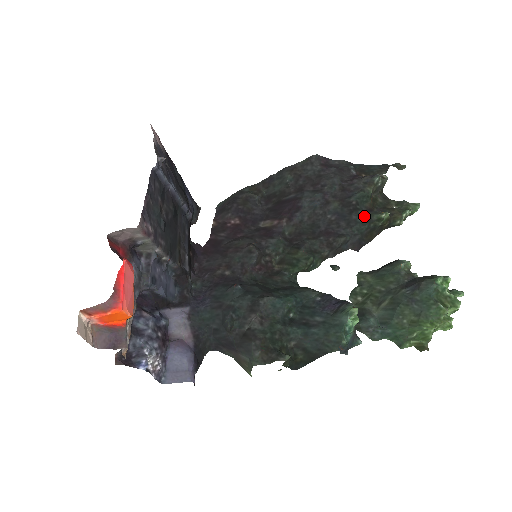
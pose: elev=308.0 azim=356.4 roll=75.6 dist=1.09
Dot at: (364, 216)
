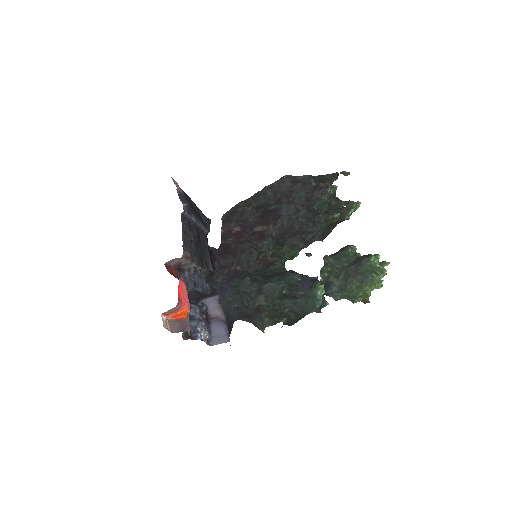
Dot at: (323, 218)
